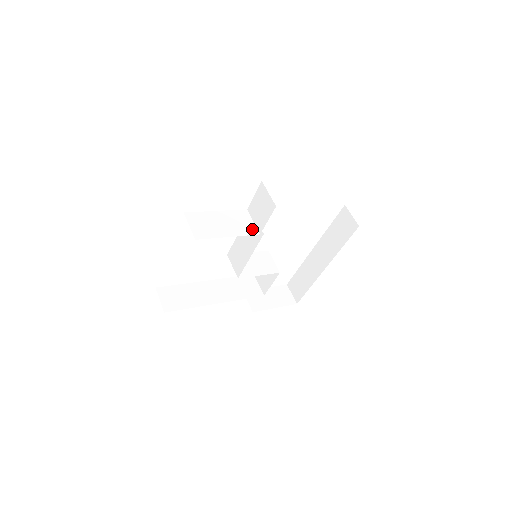
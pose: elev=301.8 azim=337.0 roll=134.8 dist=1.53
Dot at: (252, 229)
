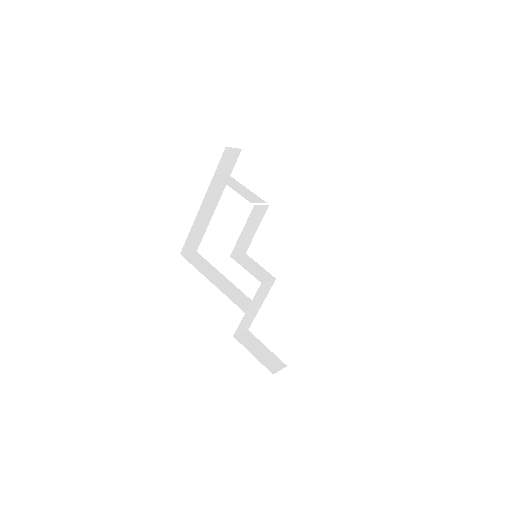
Dot at: (252, 201)
